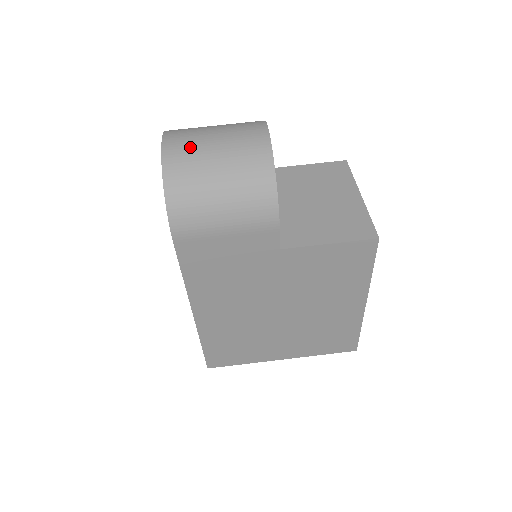
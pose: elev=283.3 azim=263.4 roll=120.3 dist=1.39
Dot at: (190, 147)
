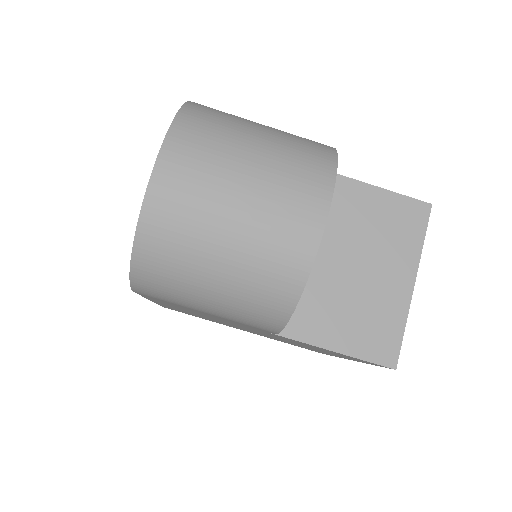
Dot at: (194, 201)
